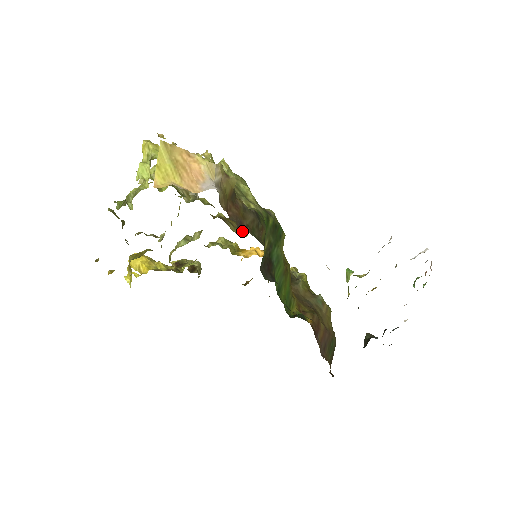
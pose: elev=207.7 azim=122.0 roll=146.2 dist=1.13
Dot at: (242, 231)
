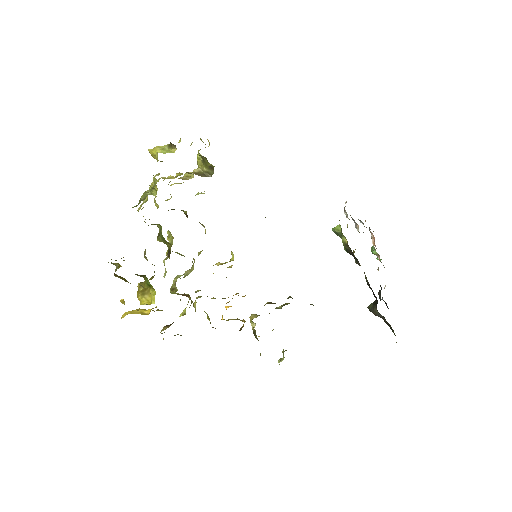
Dot at: occluded
